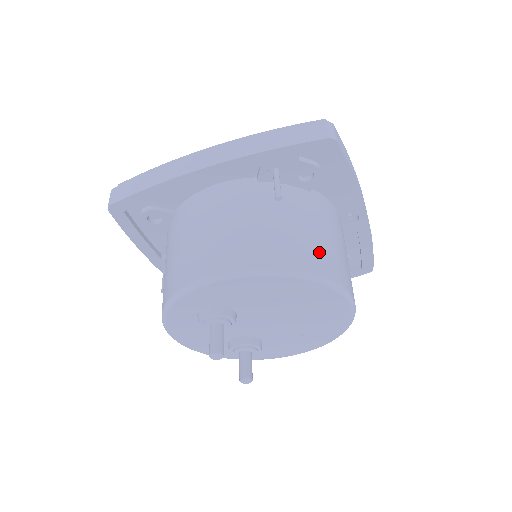
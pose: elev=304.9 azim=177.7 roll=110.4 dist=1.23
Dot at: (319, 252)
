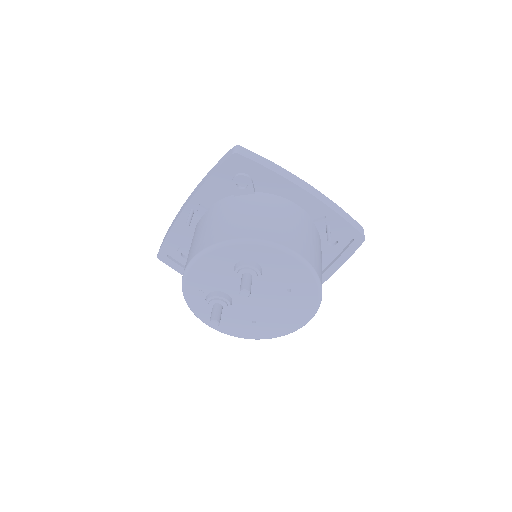
Dot at: occluded
